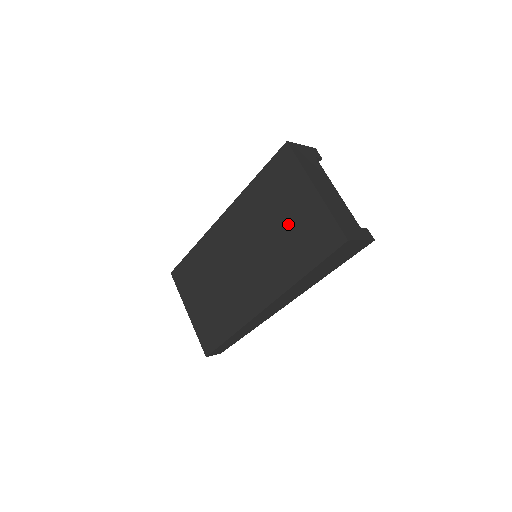
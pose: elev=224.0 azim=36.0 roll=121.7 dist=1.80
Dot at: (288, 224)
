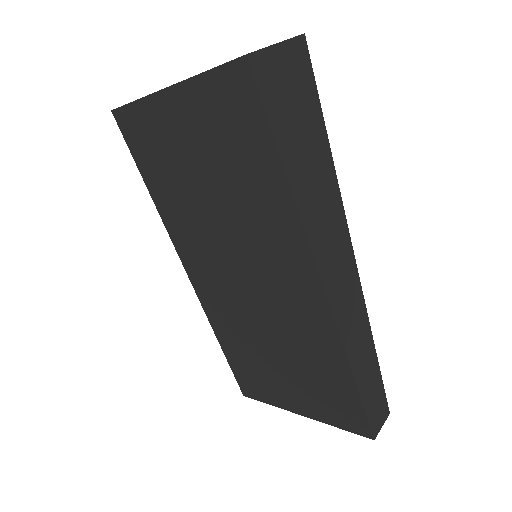
Dot at: (207, 167)
